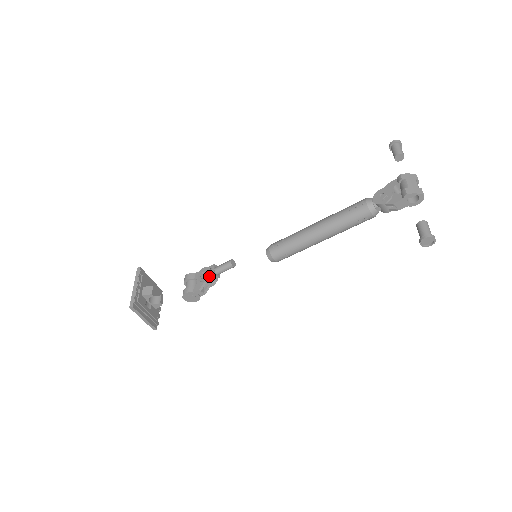
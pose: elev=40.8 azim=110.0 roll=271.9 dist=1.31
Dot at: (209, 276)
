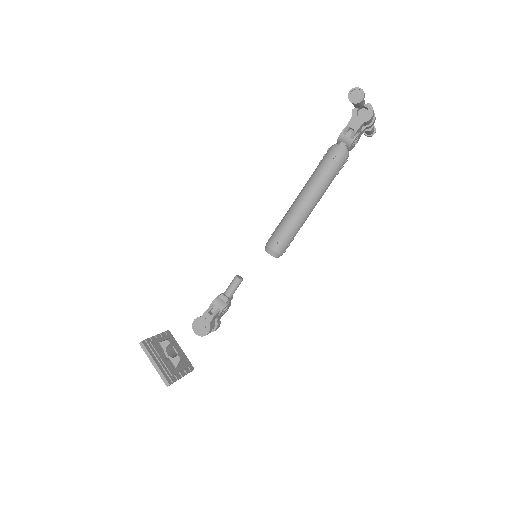
Dot at: (217, 298)
